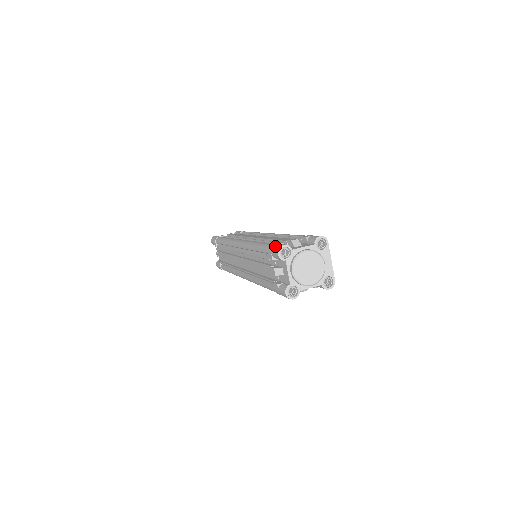
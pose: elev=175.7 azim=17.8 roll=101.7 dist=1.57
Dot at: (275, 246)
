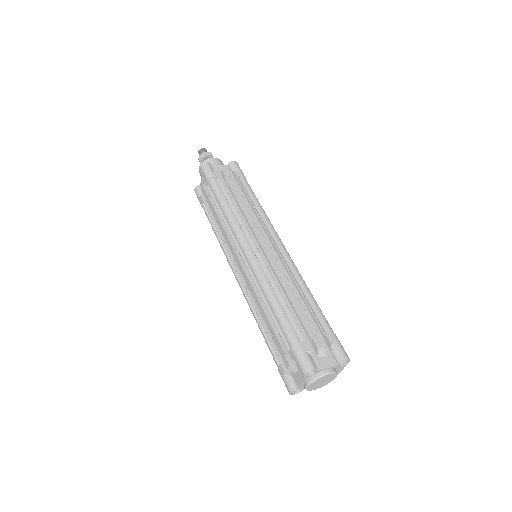
Dot at: (303, 360)
